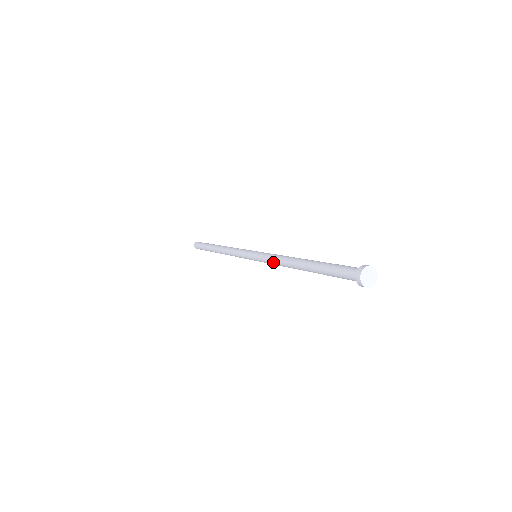
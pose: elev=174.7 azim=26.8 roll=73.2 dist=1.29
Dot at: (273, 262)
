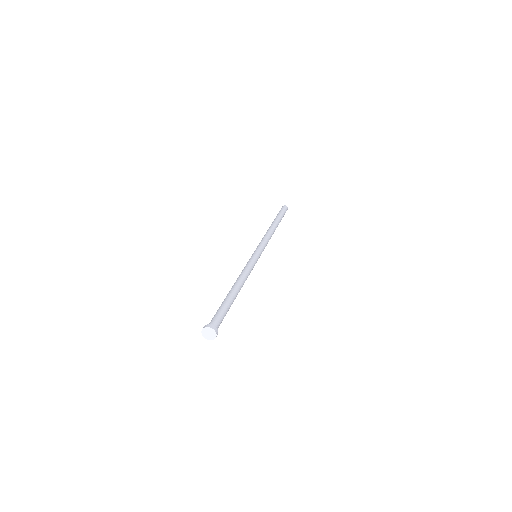
Dot at: occluded
